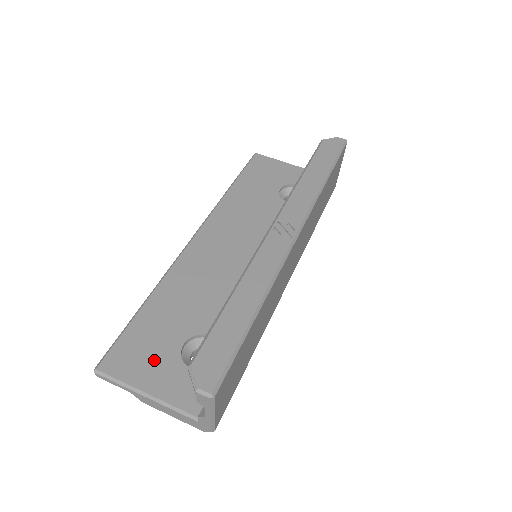
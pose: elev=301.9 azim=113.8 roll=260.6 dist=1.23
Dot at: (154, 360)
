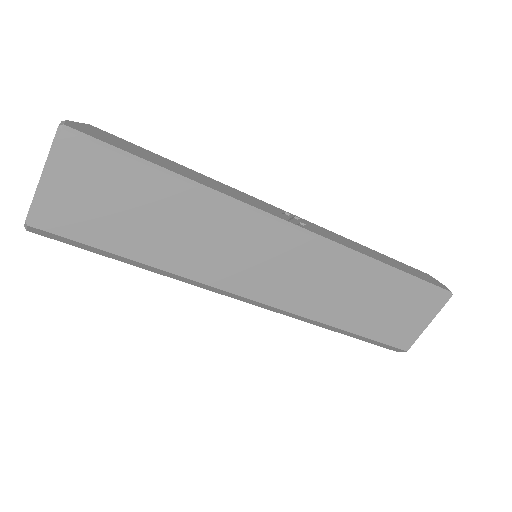
Dot at: occluded
